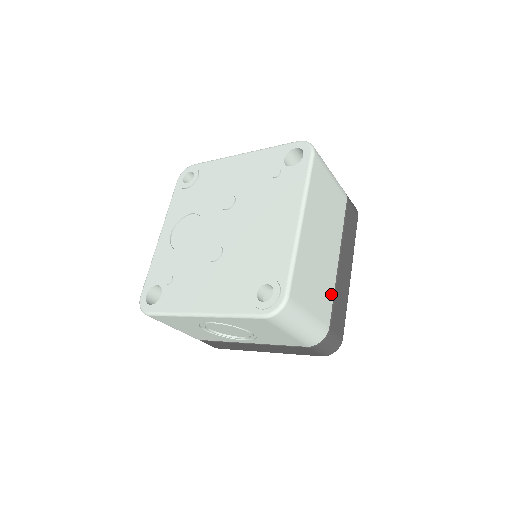
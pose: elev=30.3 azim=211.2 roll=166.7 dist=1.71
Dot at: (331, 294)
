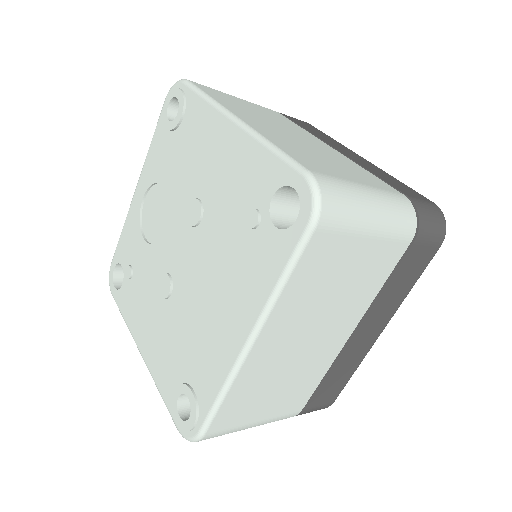
Dot at: (316, 379)
